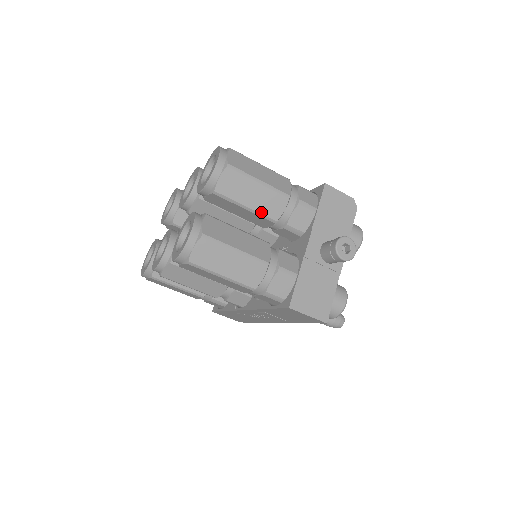
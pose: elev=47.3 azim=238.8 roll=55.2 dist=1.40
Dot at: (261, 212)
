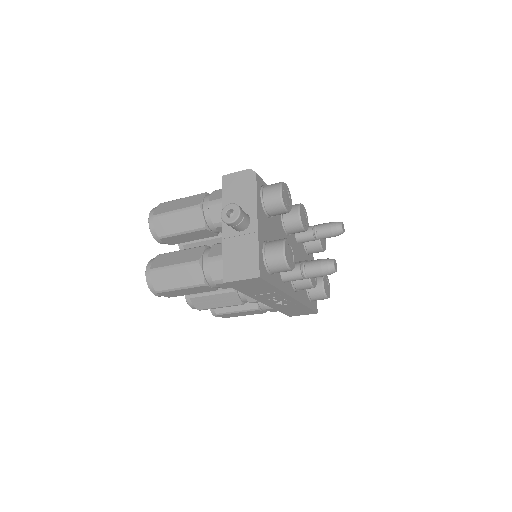
Dot at: (192, 229)
